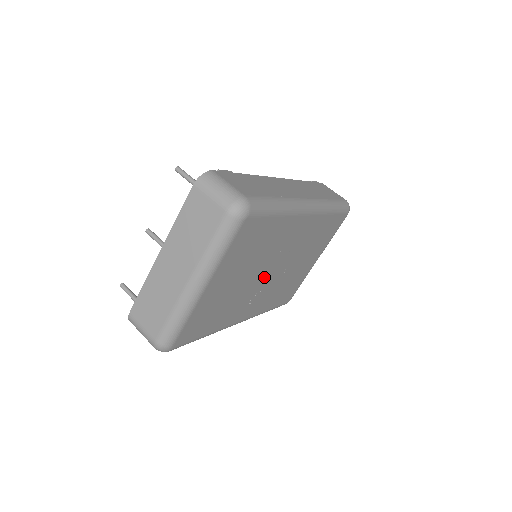
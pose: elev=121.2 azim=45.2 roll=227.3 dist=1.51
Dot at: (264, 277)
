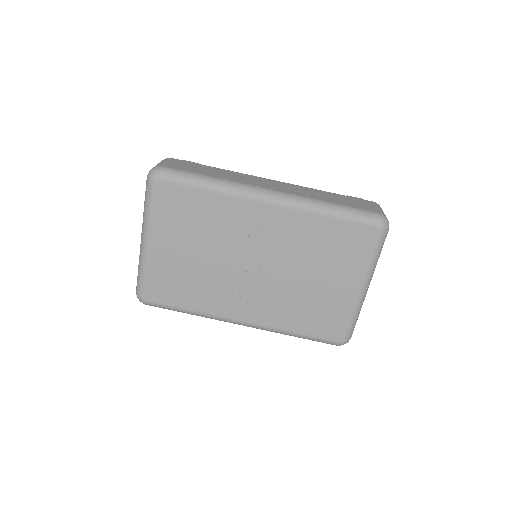
Dot at: (242, 269)
